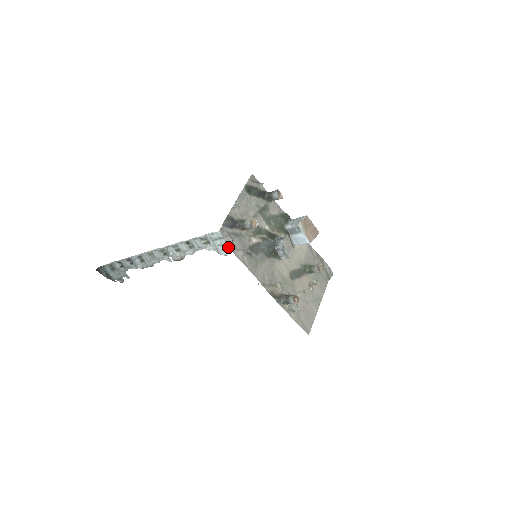
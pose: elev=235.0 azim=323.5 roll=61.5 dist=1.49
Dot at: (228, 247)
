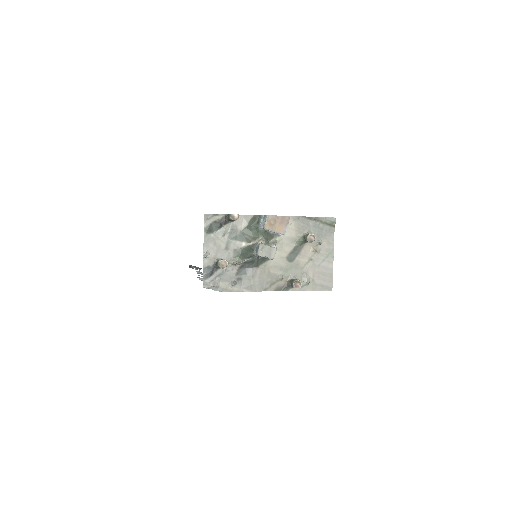
Dot at: occluded
